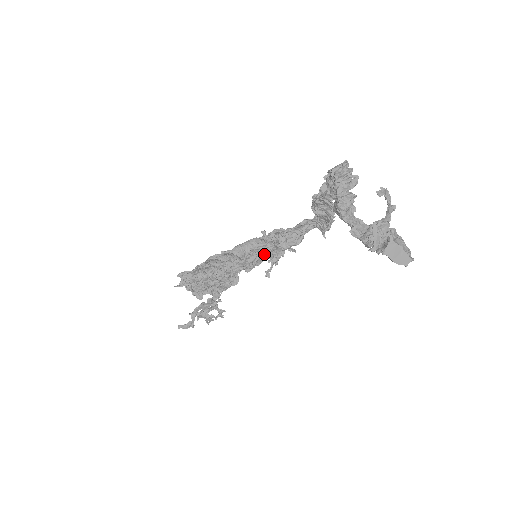
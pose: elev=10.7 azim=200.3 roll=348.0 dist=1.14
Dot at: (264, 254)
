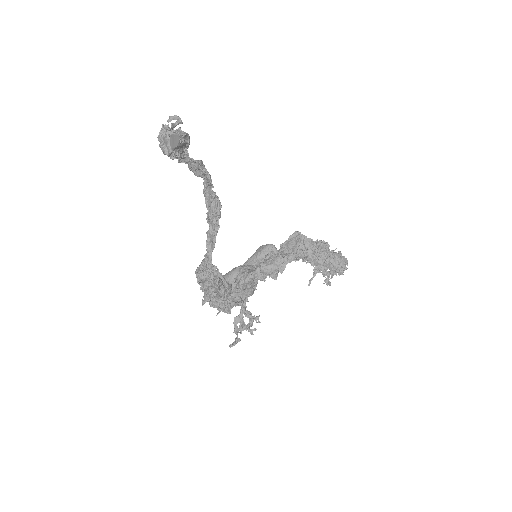
Dot at: (214, 236)
